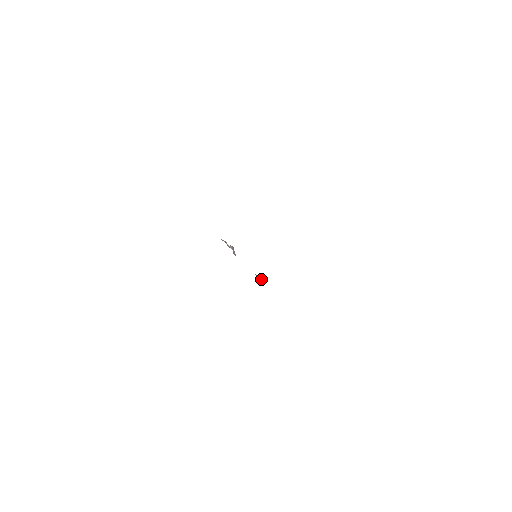
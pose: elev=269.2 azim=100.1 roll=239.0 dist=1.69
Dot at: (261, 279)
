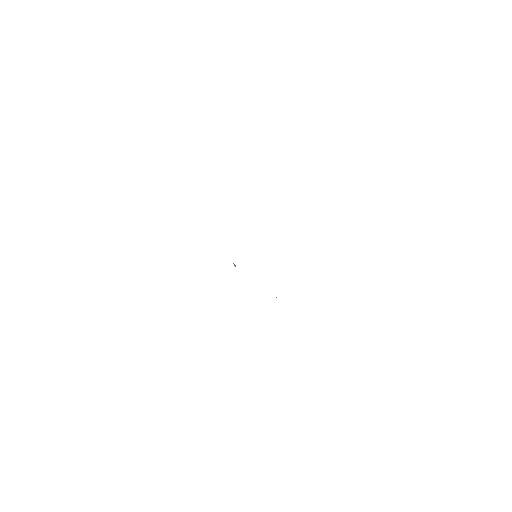
Dot at: occluded
